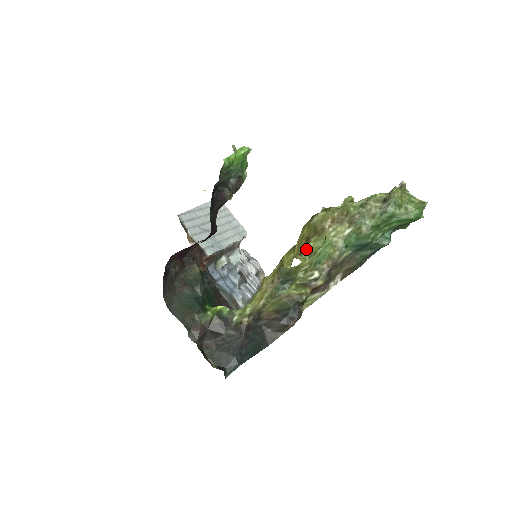
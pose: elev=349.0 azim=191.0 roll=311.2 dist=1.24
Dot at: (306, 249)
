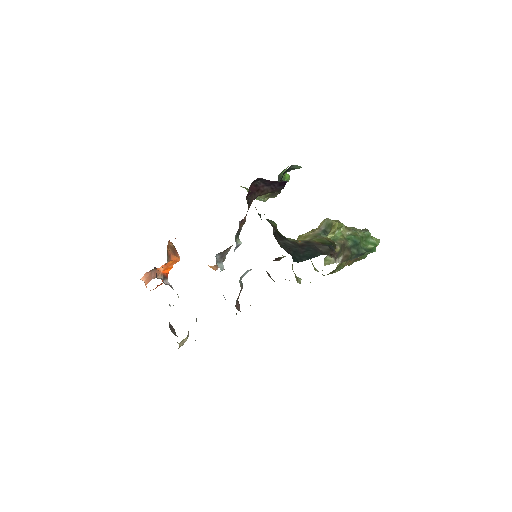
Dot at: occluded
